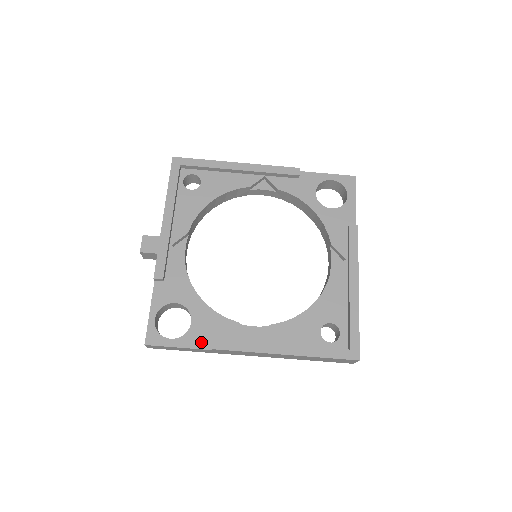
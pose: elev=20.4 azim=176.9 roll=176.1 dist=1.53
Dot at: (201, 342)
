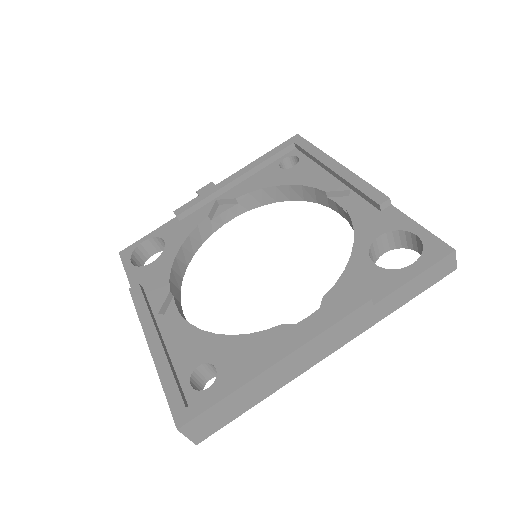
Dot at: (137, 281)
